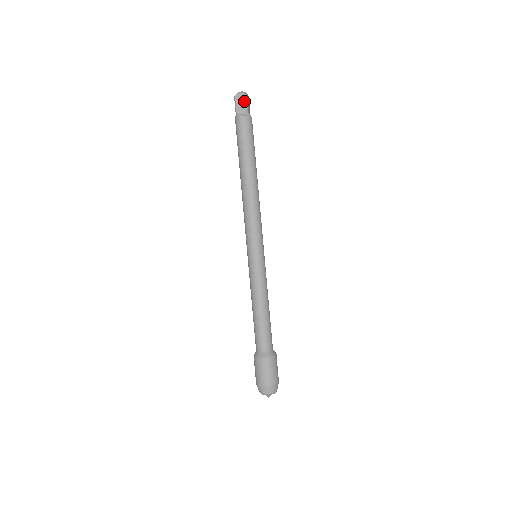
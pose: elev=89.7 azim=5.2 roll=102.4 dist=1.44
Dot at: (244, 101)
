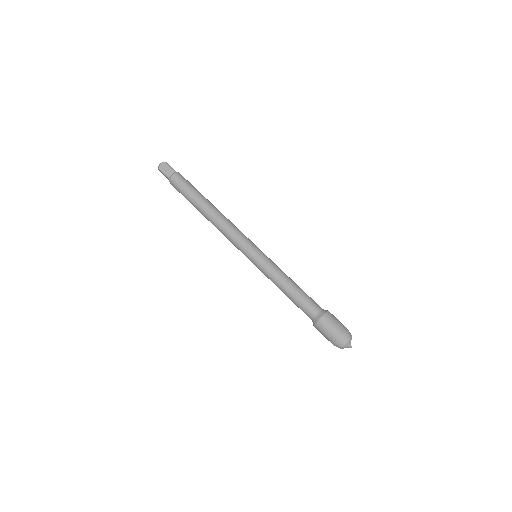
Dot at: (167, 166)
